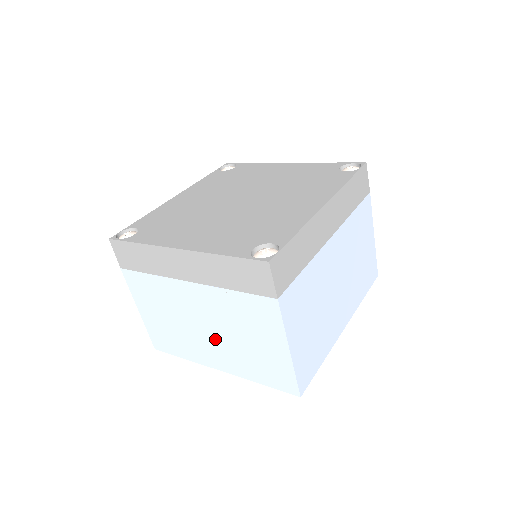
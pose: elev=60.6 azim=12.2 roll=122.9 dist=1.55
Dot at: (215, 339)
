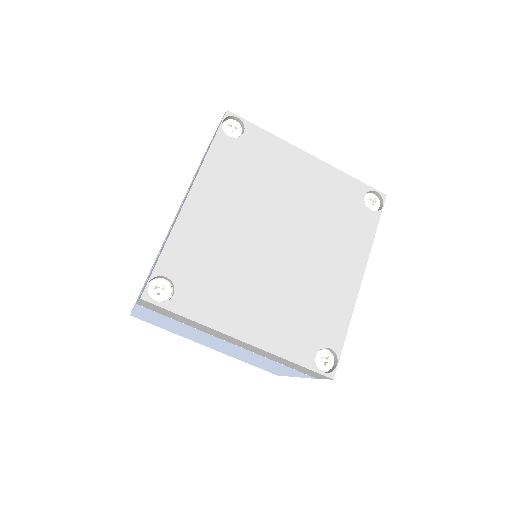
Dot at: (223, 349)
